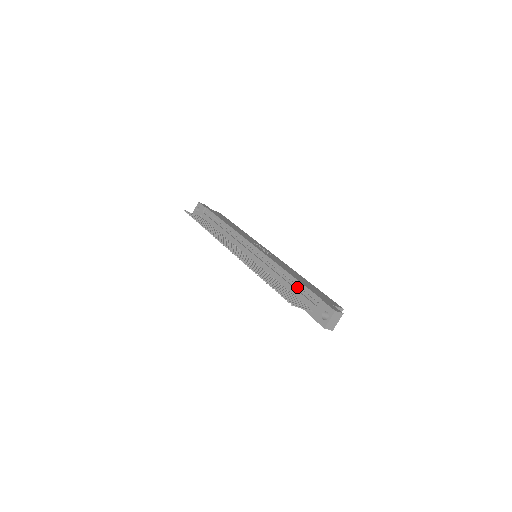
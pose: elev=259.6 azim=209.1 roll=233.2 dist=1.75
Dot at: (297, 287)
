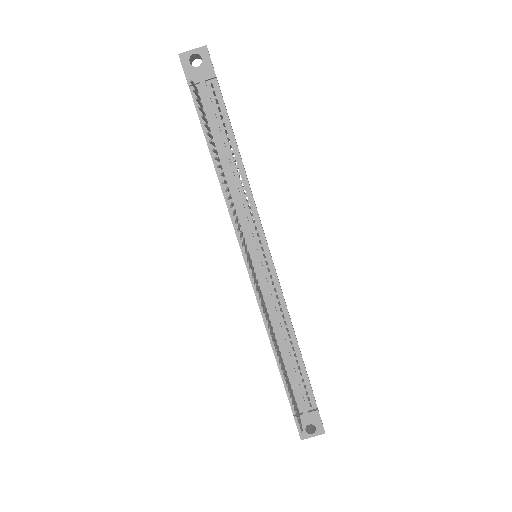
Dot at: (297, 369)
